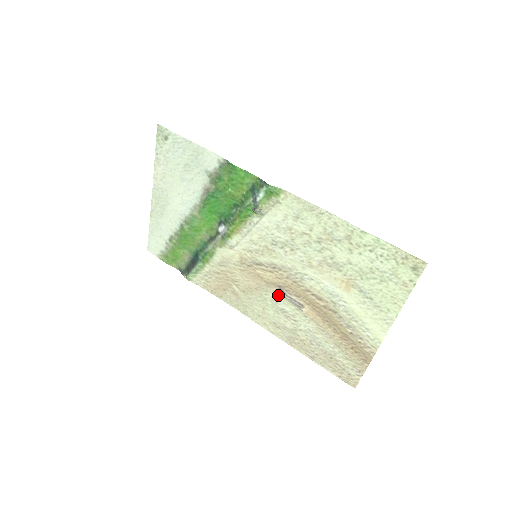
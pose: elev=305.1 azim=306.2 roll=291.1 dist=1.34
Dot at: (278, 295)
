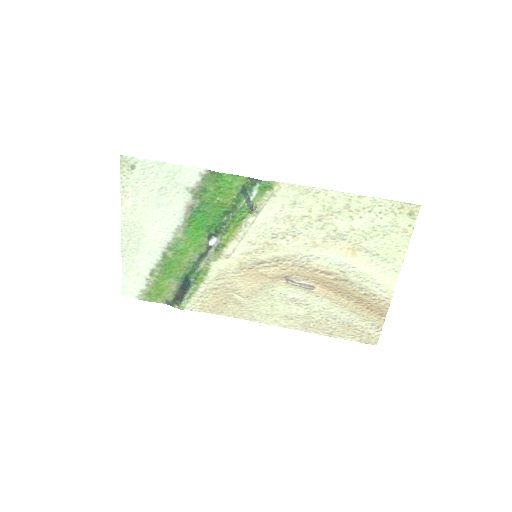
Dot at: (285, 286)
